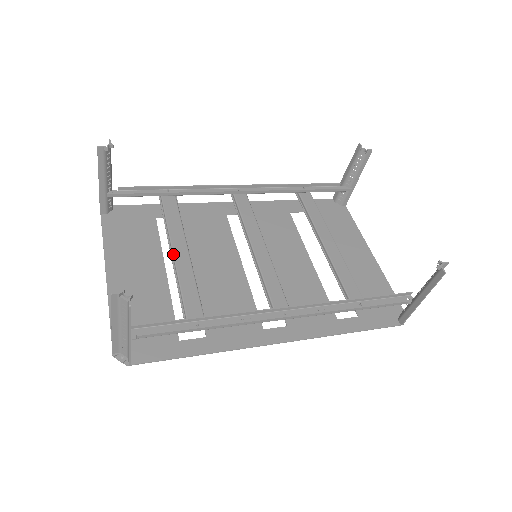
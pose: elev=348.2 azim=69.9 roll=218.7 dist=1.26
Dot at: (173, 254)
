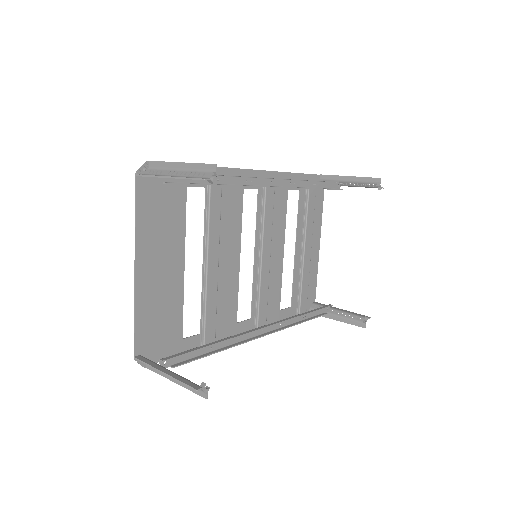
Dot at: (207, 269)
